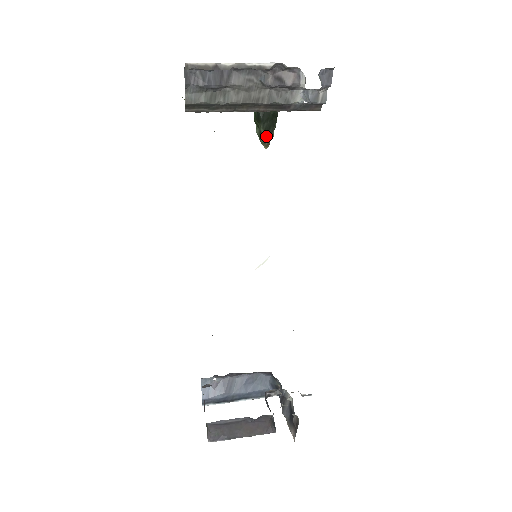
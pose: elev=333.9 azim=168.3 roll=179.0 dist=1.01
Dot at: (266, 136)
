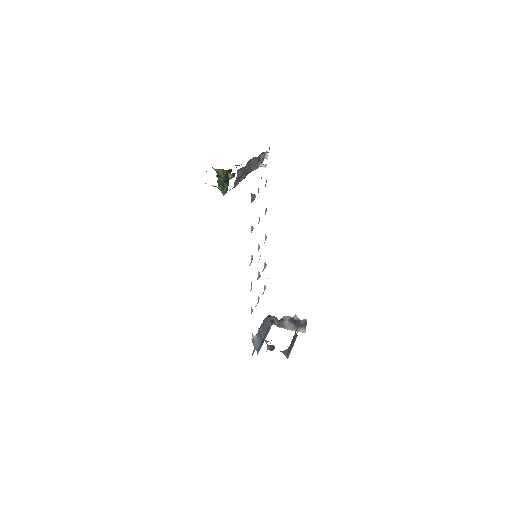
Dot at: (227, 189)
